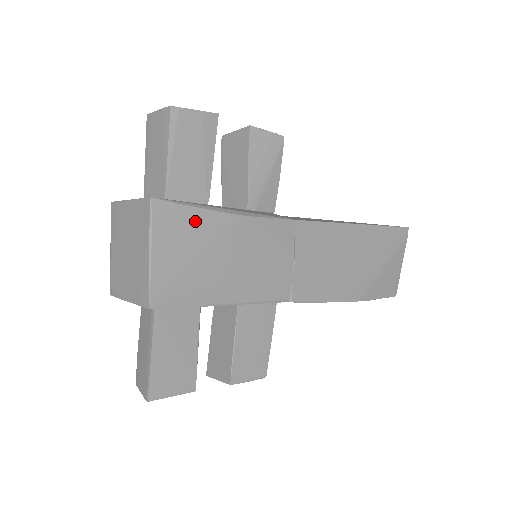
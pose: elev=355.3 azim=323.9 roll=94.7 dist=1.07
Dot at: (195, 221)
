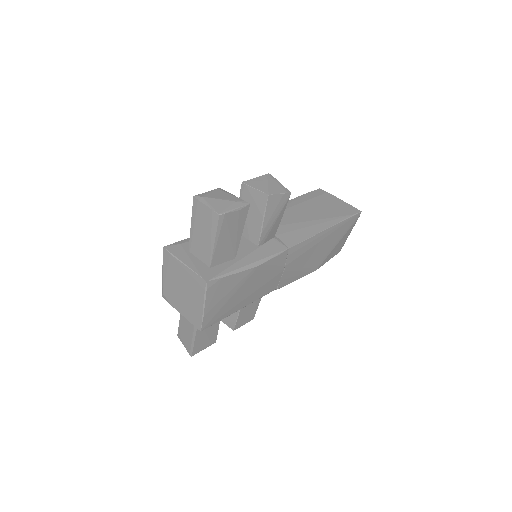
Dot at: (230, 282)
